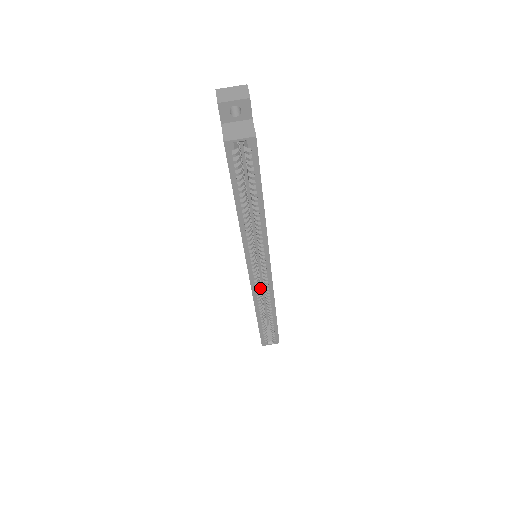
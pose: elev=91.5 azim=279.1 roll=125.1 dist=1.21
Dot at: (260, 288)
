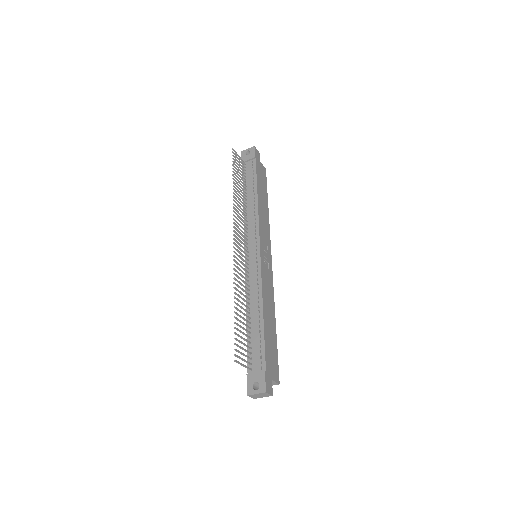
Dot at: occluded
